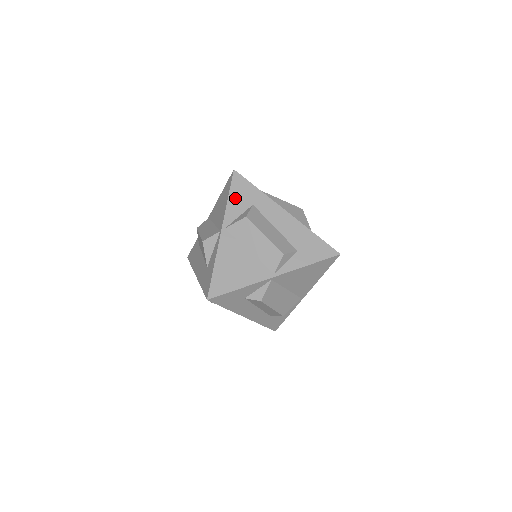
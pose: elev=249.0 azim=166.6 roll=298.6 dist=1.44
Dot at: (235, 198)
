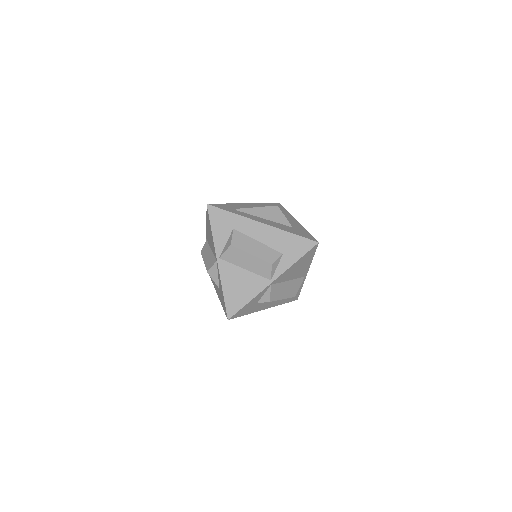
Dot at: (217, 229)
